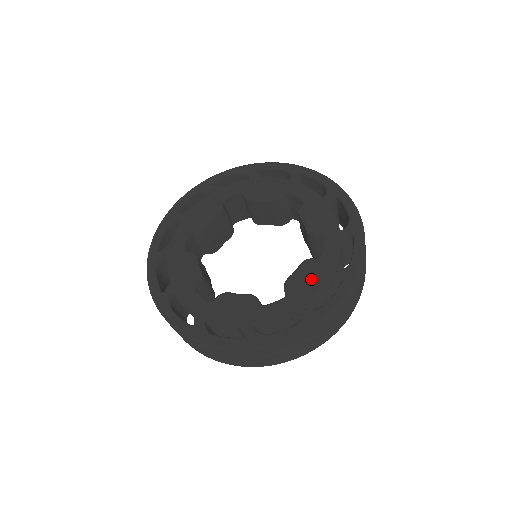
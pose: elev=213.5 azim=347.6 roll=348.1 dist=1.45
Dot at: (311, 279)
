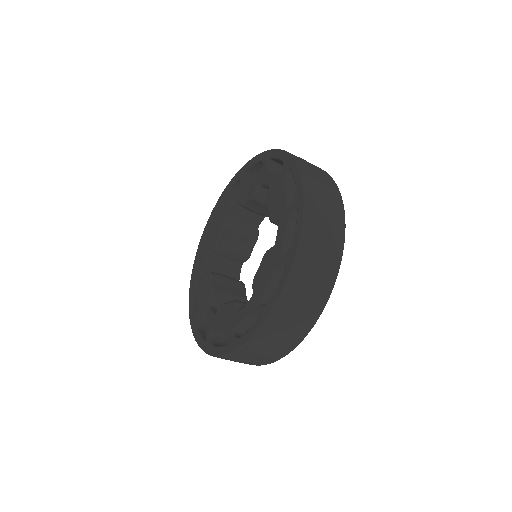
Dot at: (277, 197)
